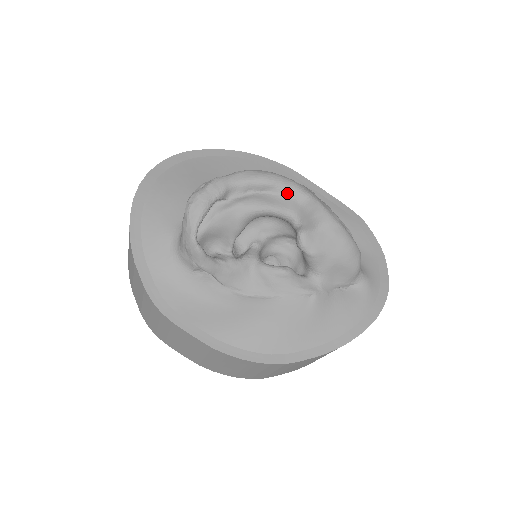
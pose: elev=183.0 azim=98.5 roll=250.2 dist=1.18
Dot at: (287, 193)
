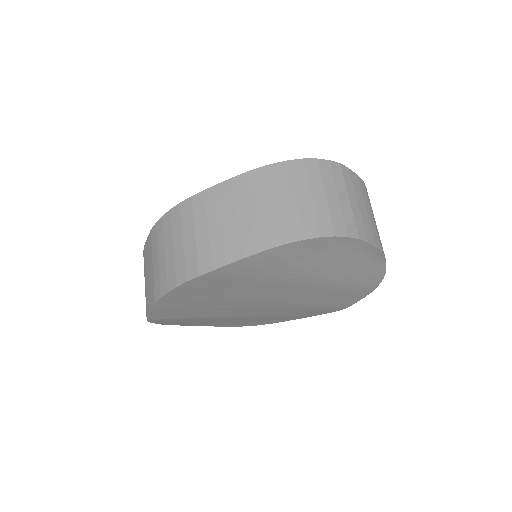
Dot at: occluded
